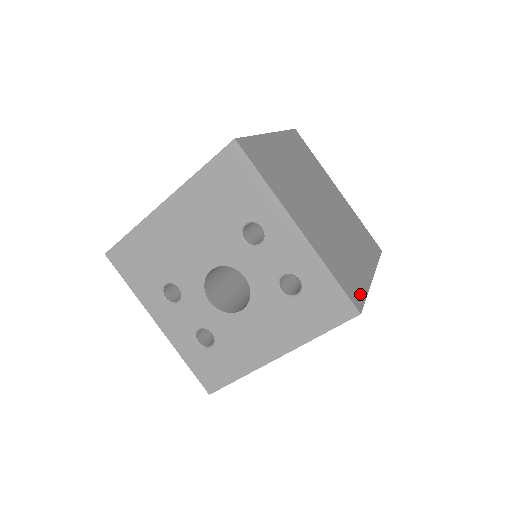
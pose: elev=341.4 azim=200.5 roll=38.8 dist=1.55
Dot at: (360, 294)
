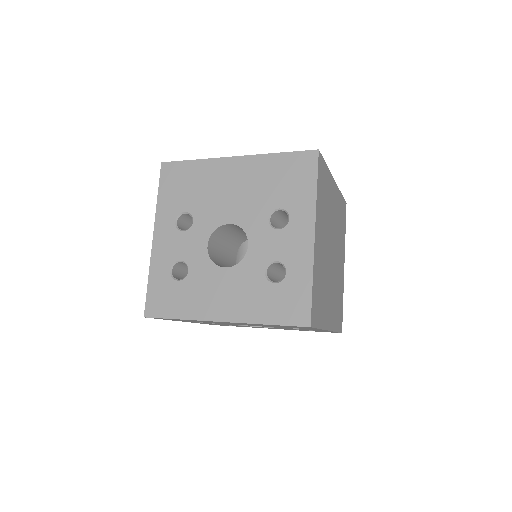
Dot at: (317, 320)
